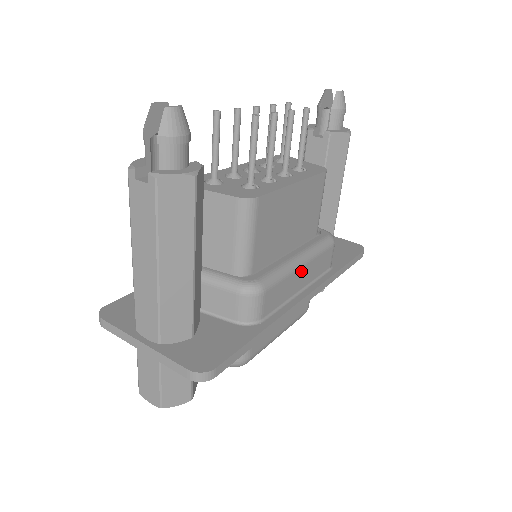
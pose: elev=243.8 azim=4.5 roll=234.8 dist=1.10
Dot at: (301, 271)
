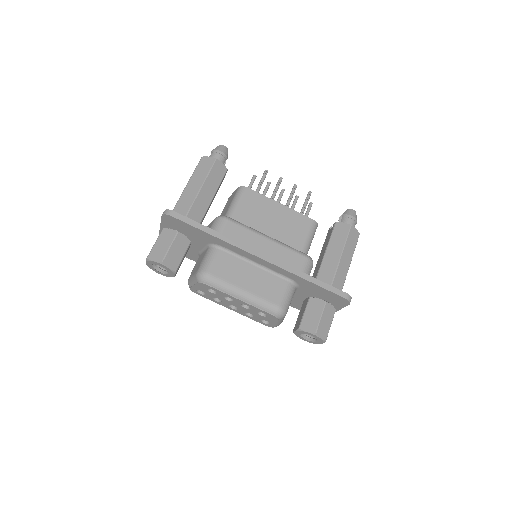
Dot at: (265, 241)
